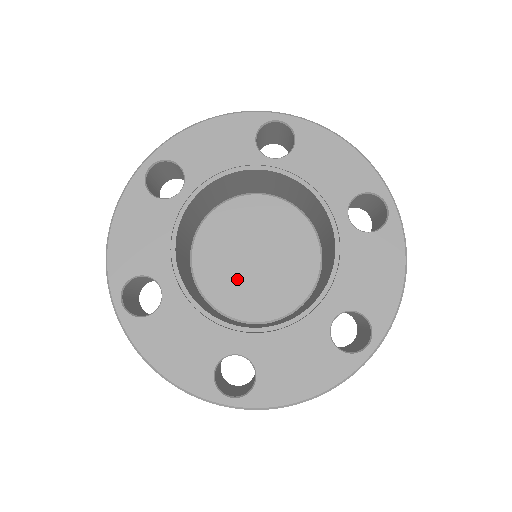
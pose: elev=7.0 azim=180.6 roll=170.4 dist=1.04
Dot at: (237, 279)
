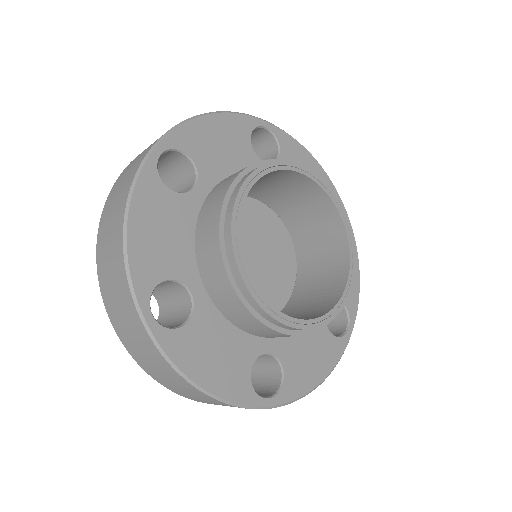
Dot at: occluded
